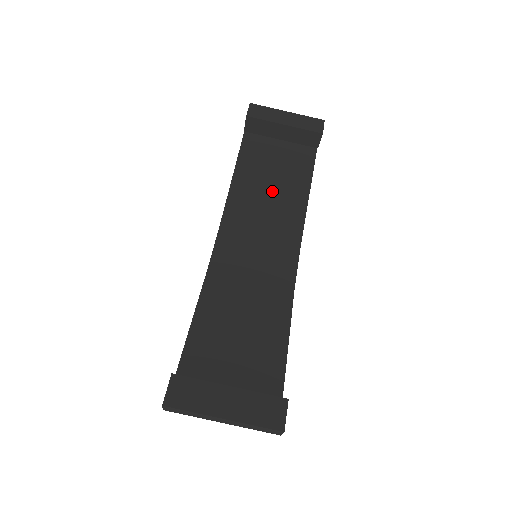
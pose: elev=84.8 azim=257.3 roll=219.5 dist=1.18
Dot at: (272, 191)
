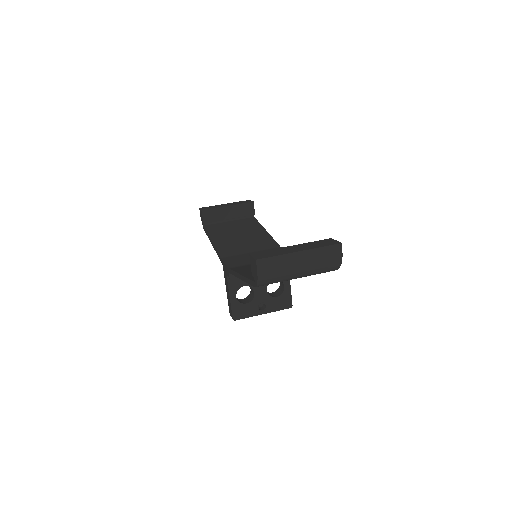
Dot at: (242, 237)
